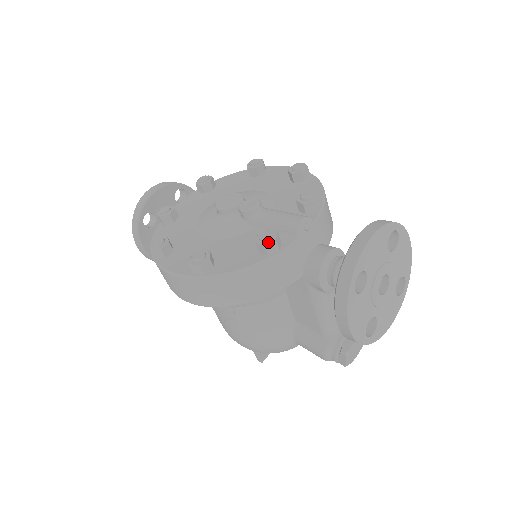
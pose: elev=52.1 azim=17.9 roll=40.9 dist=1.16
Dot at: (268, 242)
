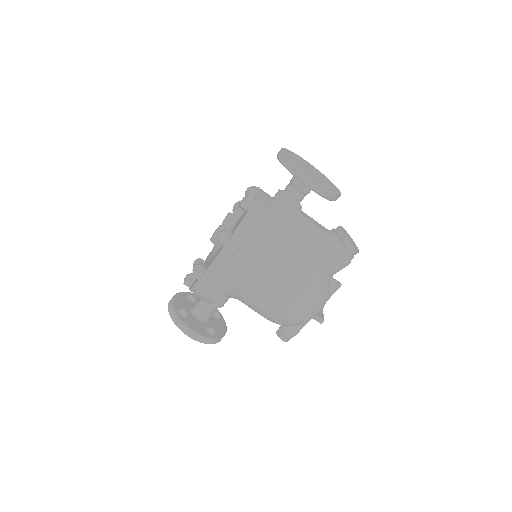
Dot at: (245, 198)
